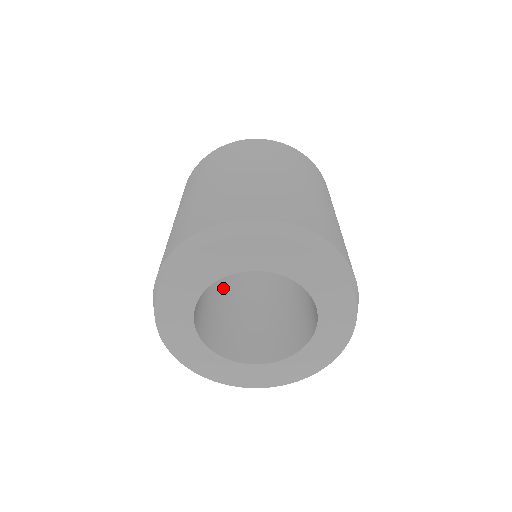
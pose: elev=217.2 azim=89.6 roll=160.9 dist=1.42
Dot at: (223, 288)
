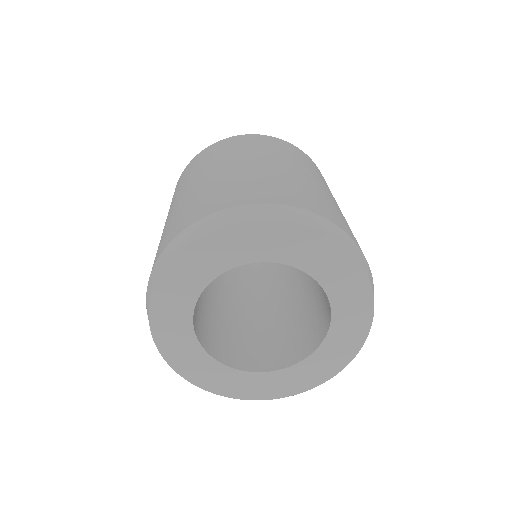
Dot at: (269, 301)
